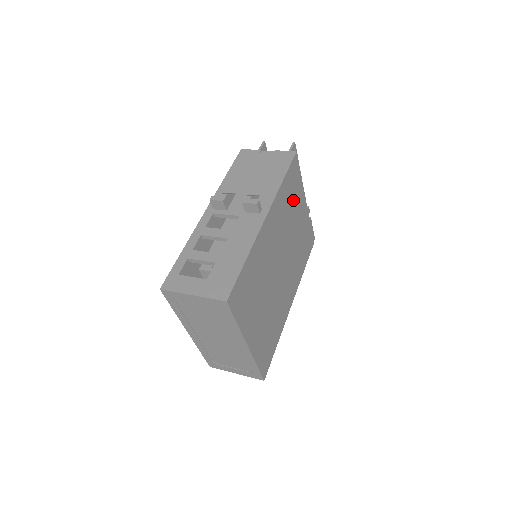
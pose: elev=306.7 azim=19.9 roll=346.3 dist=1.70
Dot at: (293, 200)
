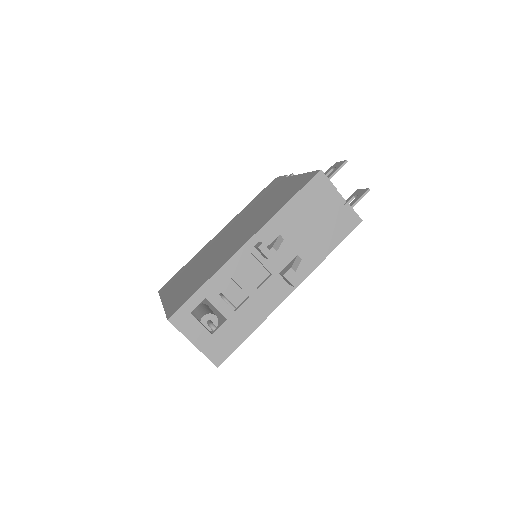
Dot at: occluded
